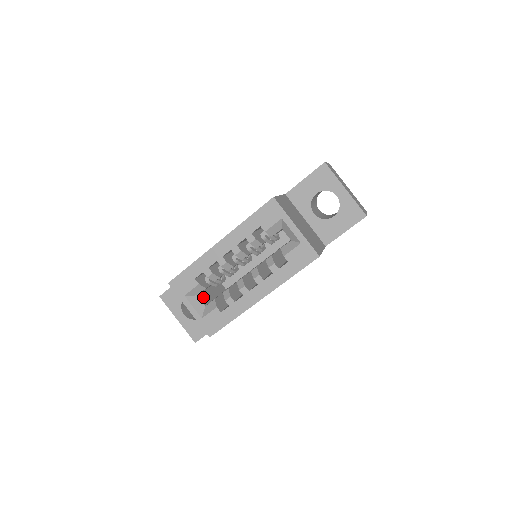
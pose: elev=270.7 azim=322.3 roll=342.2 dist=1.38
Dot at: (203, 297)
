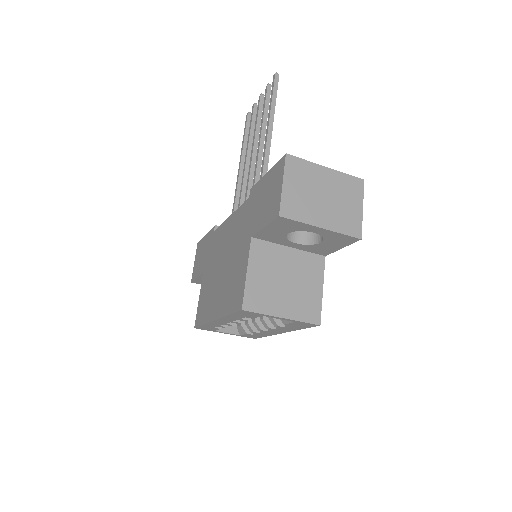
Dot at: occluded
